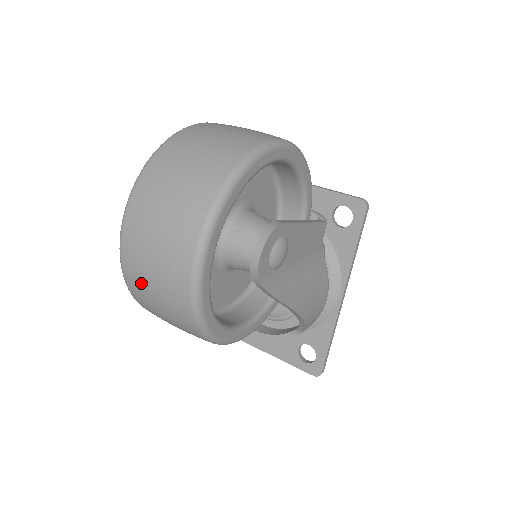
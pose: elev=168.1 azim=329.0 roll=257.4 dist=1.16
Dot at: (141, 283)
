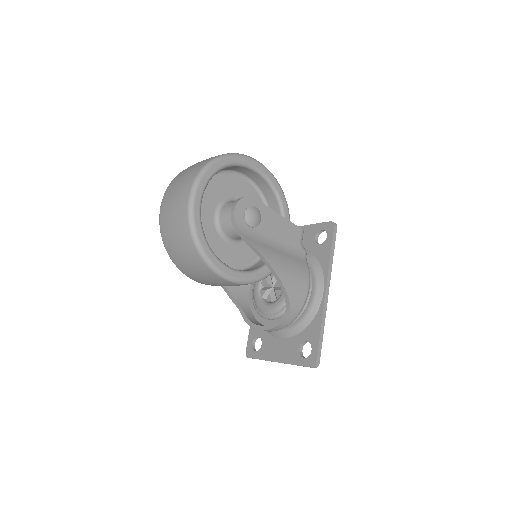
Dot at: (167, 224)
